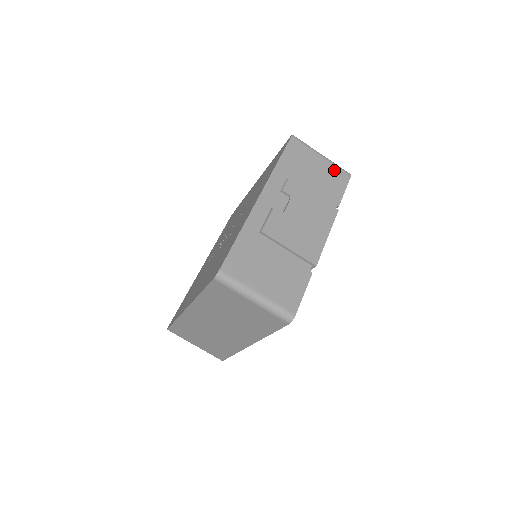
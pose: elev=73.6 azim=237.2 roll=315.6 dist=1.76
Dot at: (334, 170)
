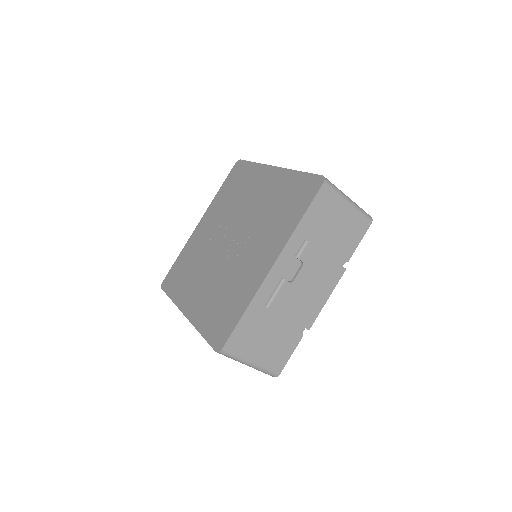
Dot at: (356, 219)
